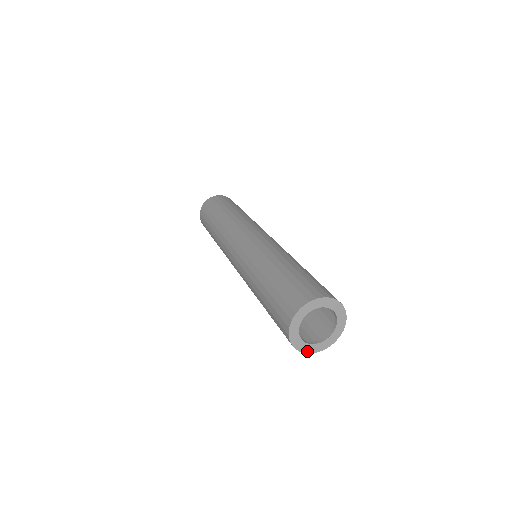
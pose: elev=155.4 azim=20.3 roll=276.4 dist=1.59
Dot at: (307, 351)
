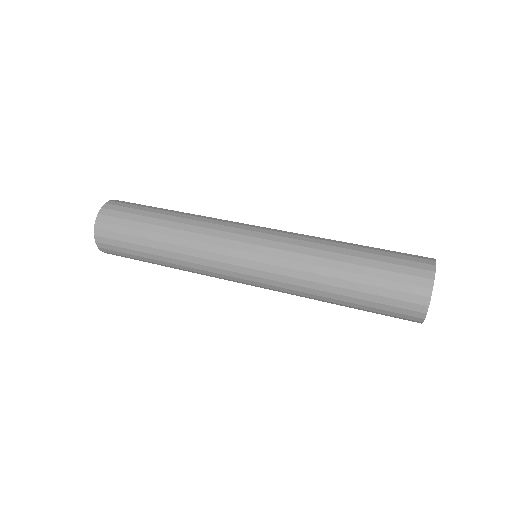
Dot at: occluded
